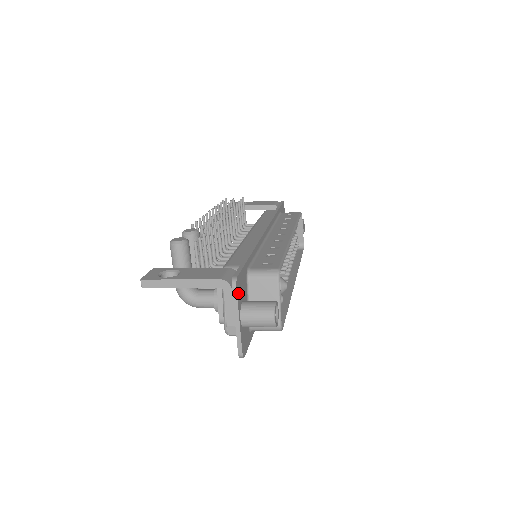
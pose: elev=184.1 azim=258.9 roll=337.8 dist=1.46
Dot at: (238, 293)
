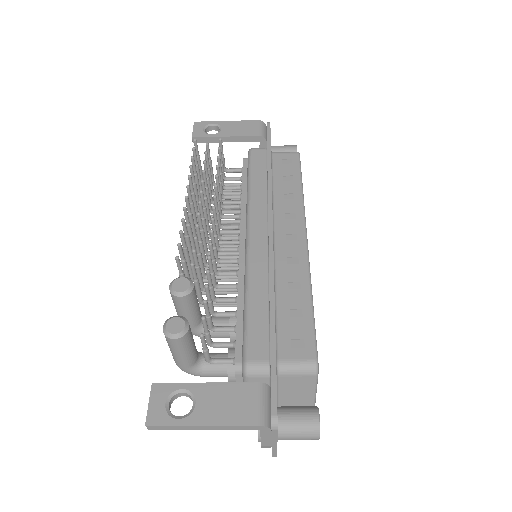
Dot at: occluded
